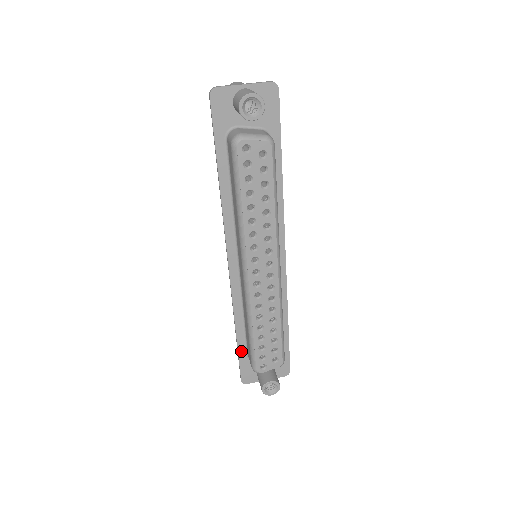
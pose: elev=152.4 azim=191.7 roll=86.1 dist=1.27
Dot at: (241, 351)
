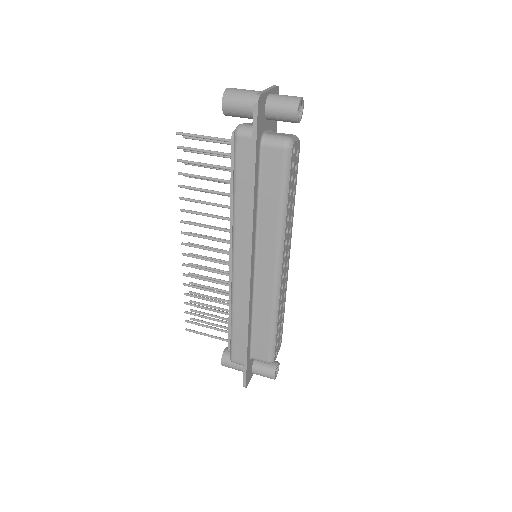
Dot at: (248, 356)
